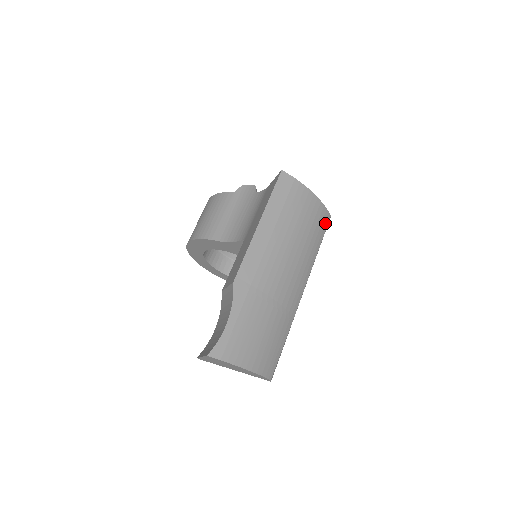
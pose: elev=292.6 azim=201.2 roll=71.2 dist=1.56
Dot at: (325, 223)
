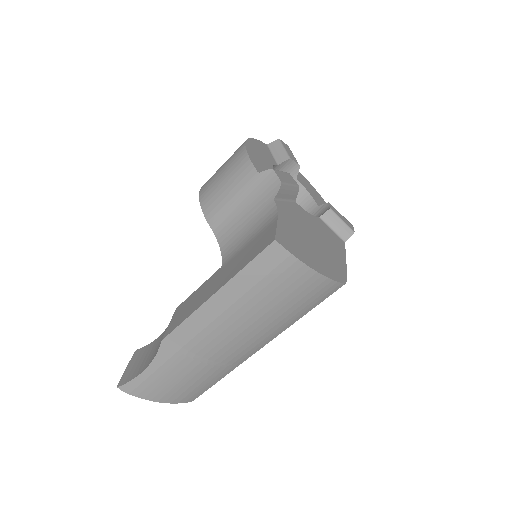
Dot at: (329, 293)
